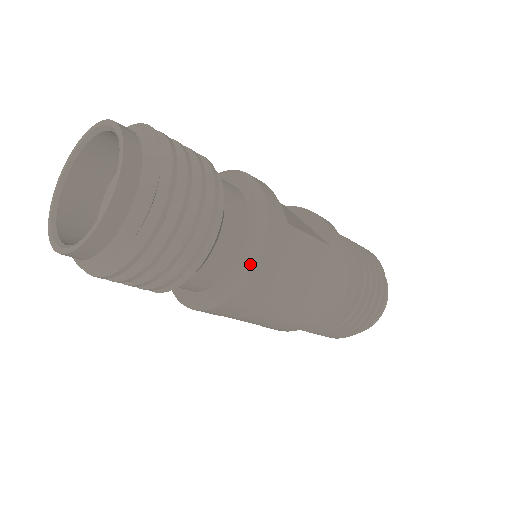
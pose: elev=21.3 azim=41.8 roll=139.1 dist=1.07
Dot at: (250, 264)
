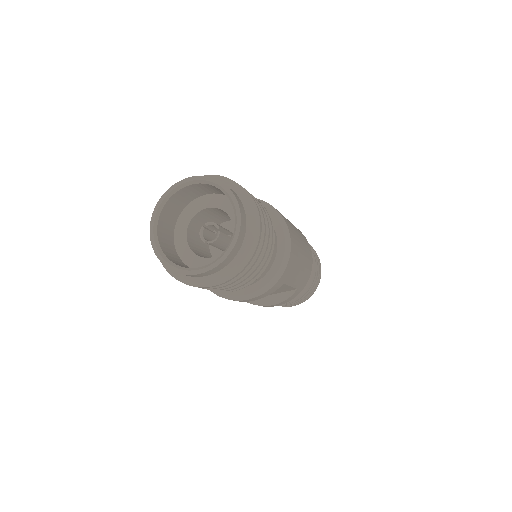
Dot at: (284, 226)
